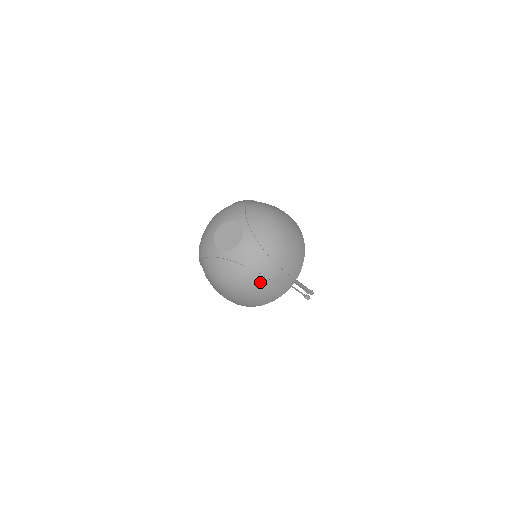
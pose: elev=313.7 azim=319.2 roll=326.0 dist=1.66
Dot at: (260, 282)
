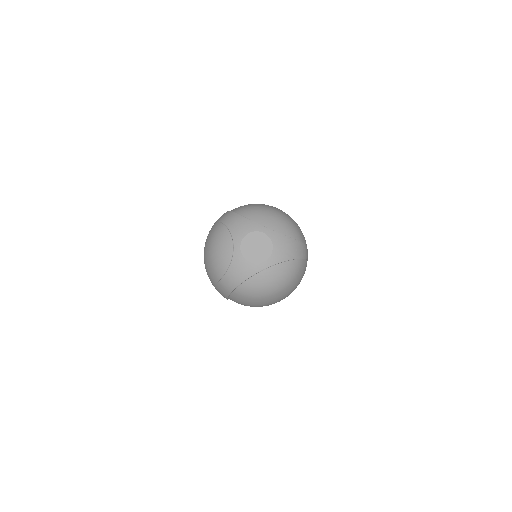
Dot at: (301, 266)
